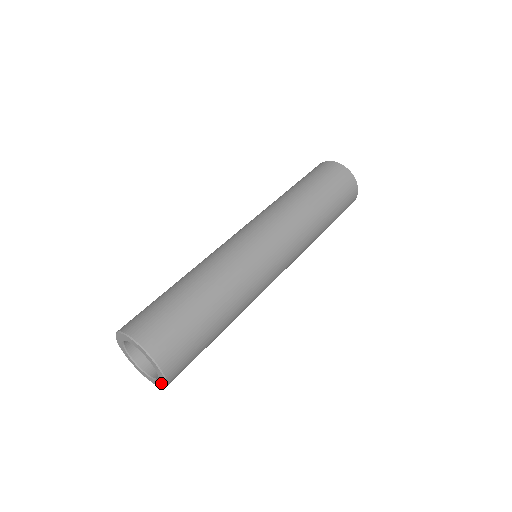
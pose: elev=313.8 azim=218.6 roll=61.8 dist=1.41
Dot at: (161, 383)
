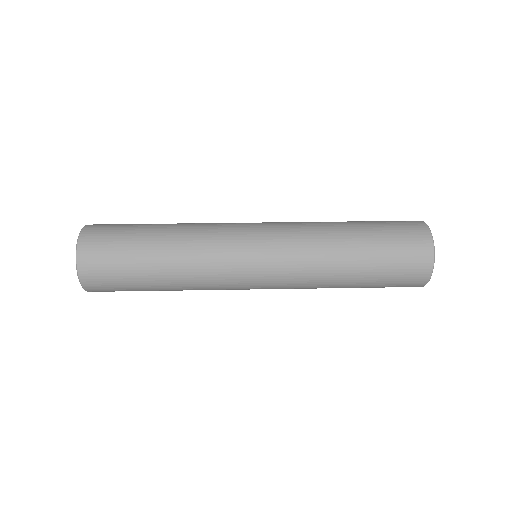
Dot at: occluded
